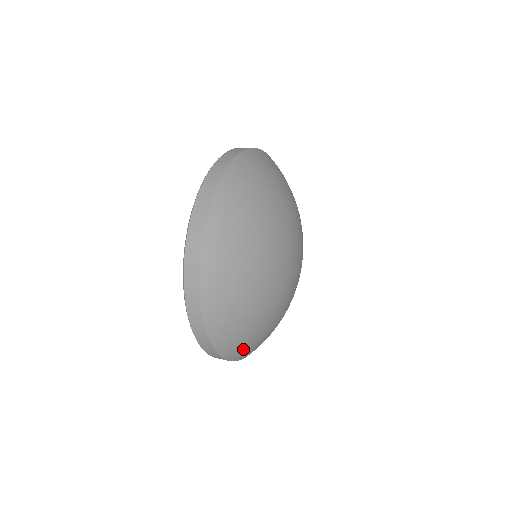
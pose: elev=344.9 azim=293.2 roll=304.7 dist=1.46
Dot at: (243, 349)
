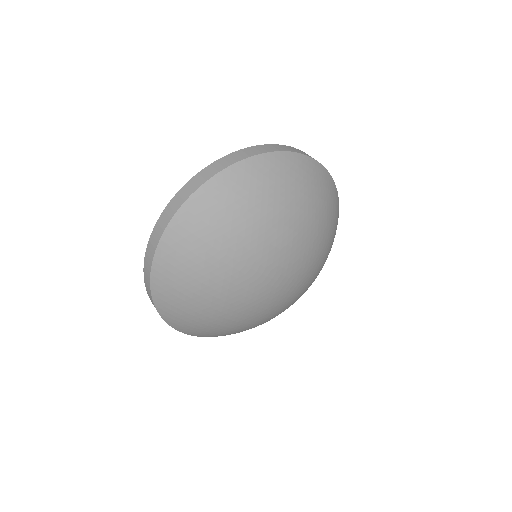
Dot at: (209, 334)
